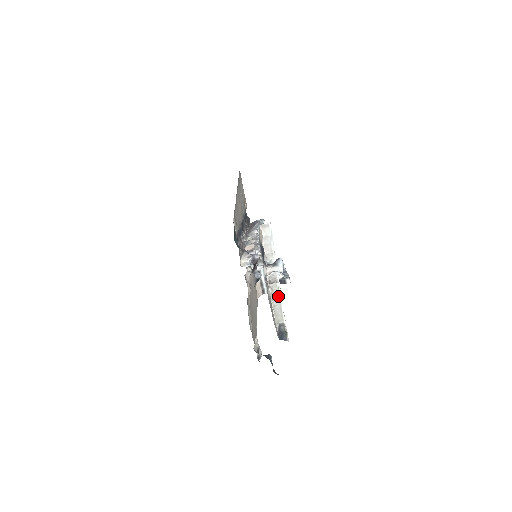
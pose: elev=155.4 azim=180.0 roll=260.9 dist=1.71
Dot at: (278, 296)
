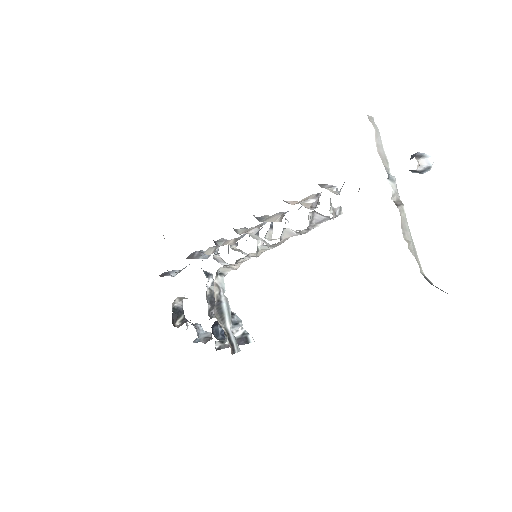
Dot at: (408, 228)
